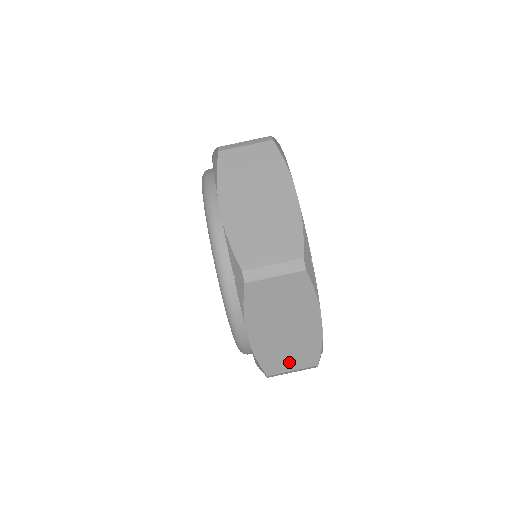
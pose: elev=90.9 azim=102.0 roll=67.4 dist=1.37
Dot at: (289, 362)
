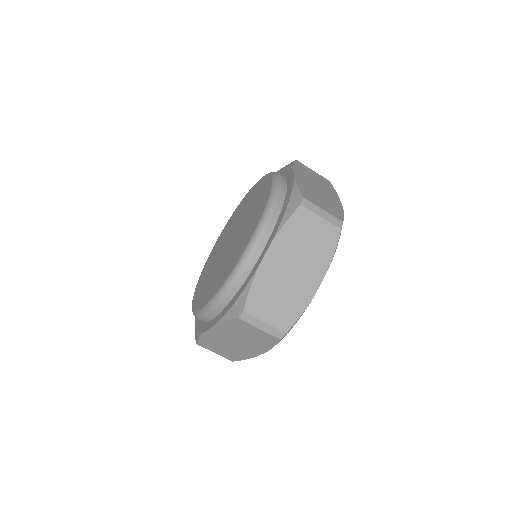
Dot at: (218, 350)
